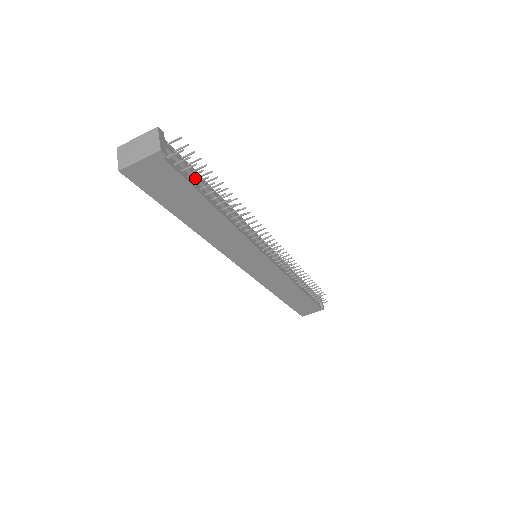
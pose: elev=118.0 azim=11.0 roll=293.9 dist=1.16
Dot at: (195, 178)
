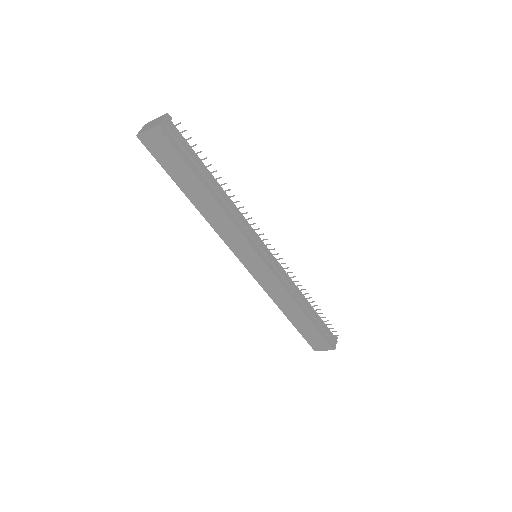
Dot at: (191, 158)
